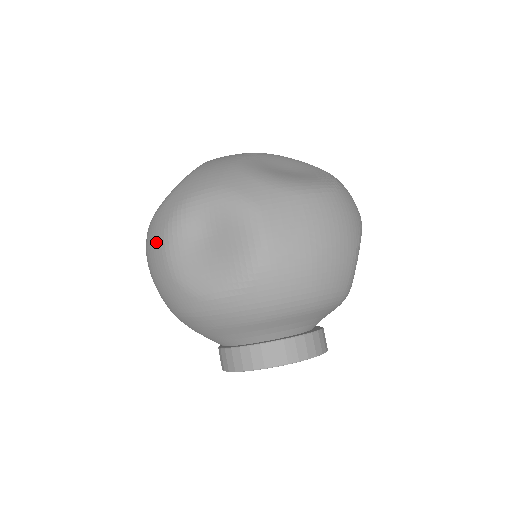
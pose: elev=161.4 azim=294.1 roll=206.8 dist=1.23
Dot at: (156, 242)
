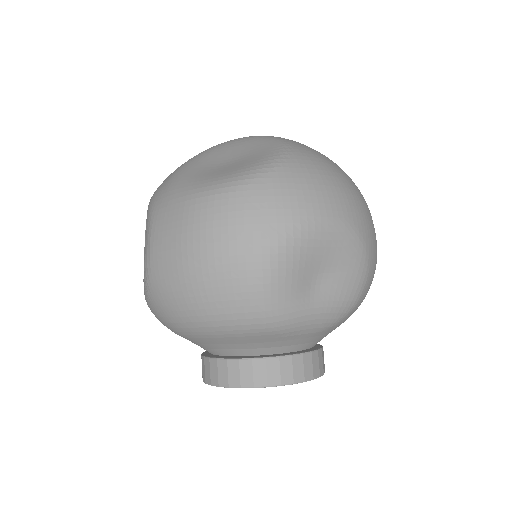
Dot at: occluded
